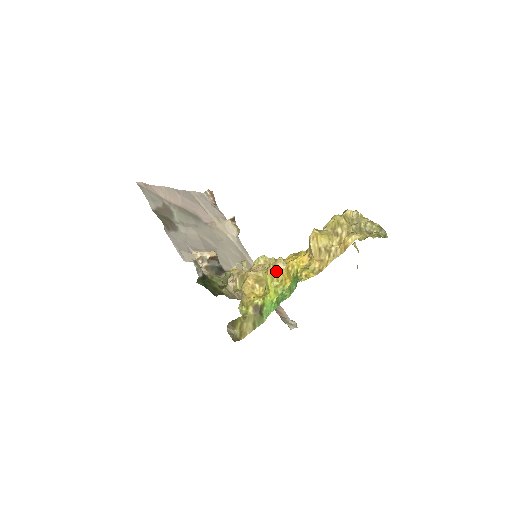
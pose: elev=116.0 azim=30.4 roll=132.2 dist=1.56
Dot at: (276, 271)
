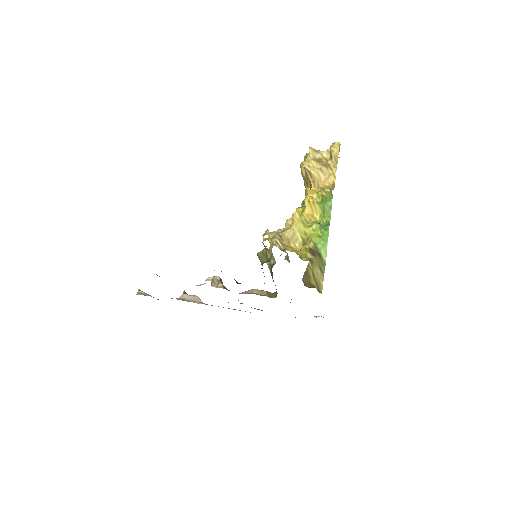
Dot at: (301, 214)
